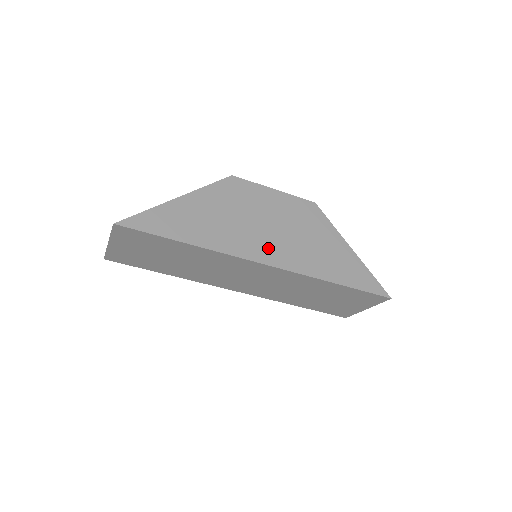
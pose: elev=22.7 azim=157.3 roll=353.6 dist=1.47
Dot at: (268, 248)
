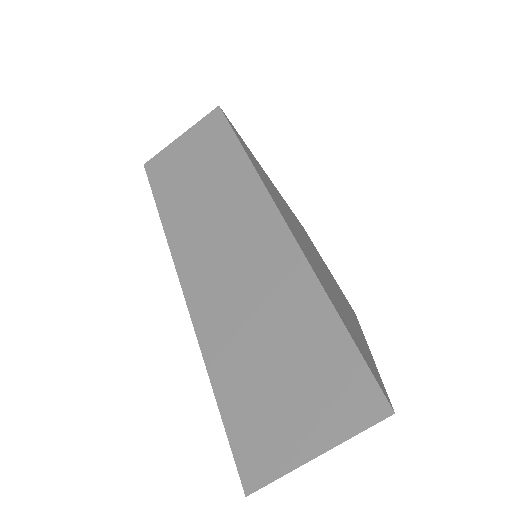
Dot at: (291, 225)
